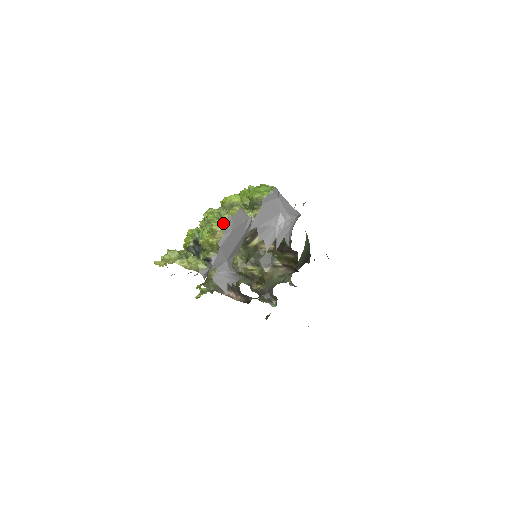
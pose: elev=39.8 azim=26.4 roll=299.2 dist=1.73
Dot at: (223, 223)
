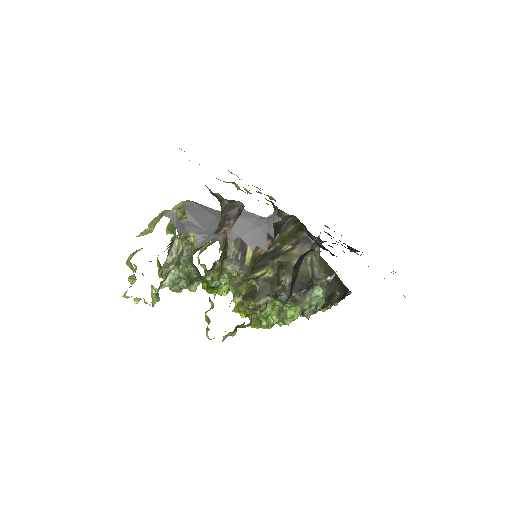
Dot at: occluded
